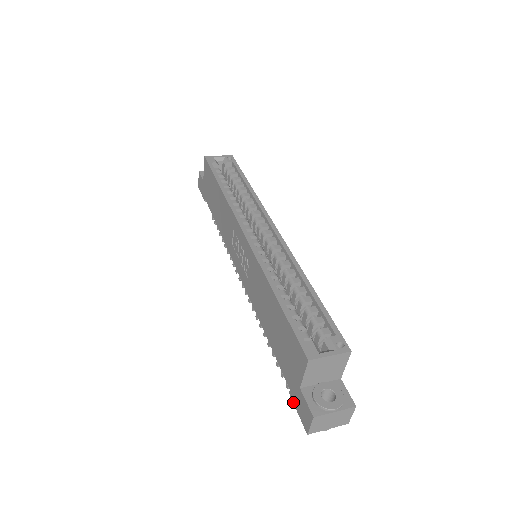
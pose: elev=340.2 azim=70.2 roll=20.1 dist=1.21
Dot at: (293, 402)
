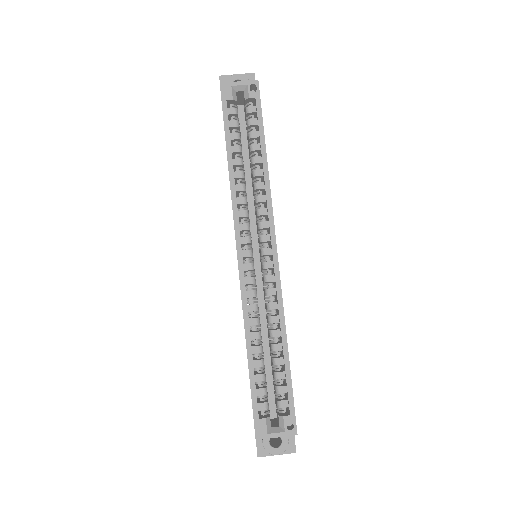
Dot at: occluded
